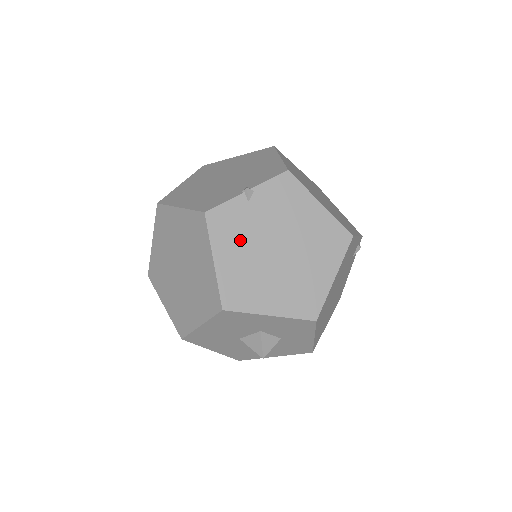
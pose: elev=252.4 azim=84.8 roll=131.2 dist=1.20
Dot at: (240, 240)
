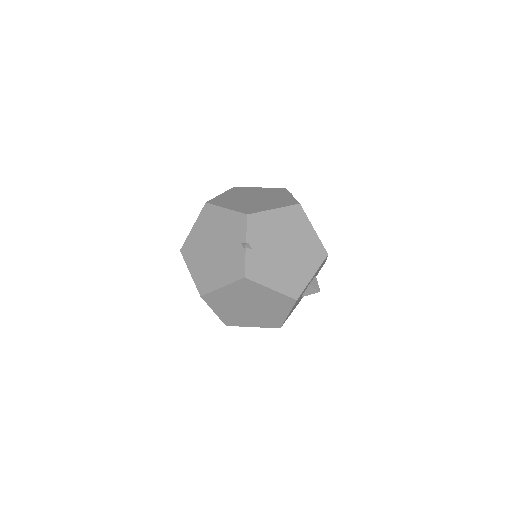
Dot at: (269, 268)
